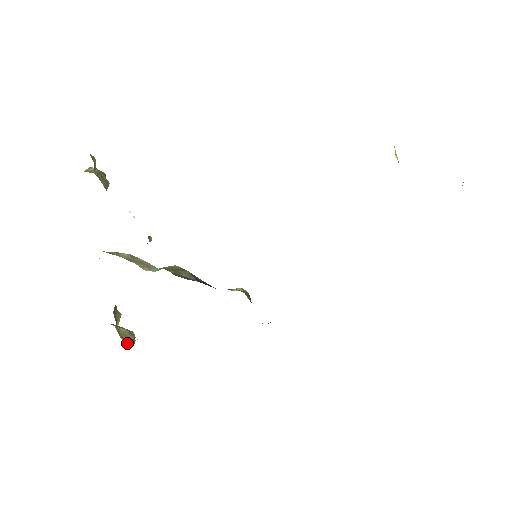
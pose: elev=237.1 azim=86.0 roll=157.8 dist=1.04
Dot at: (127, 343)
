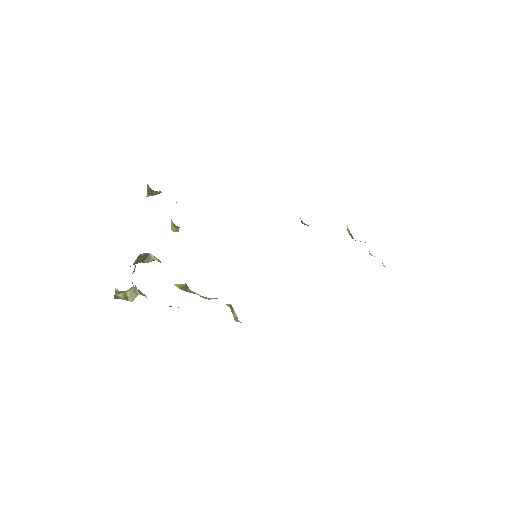
Dot at: (134, 289)
